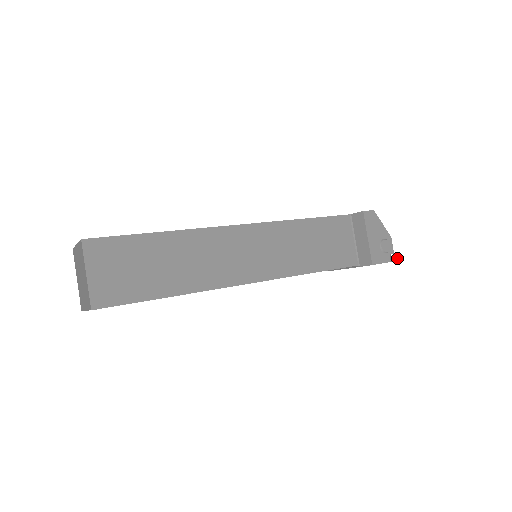
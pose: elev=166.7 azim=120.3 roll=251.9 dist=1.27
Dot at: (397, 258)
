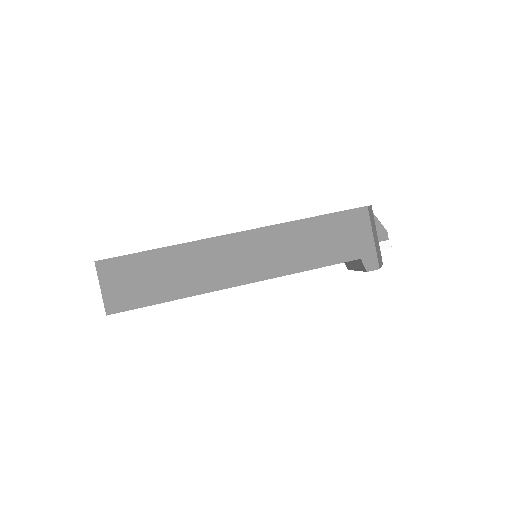
Dot at: (387, 248)
